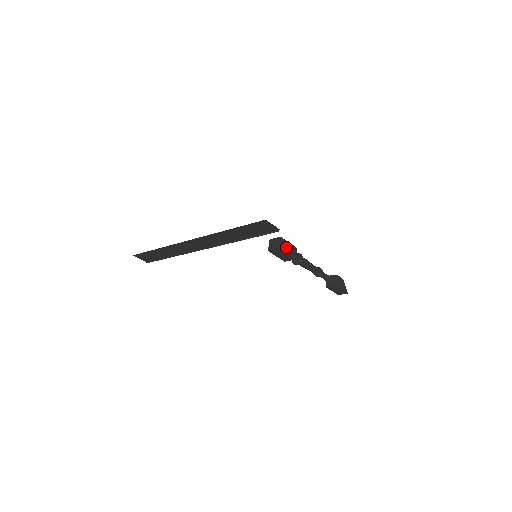
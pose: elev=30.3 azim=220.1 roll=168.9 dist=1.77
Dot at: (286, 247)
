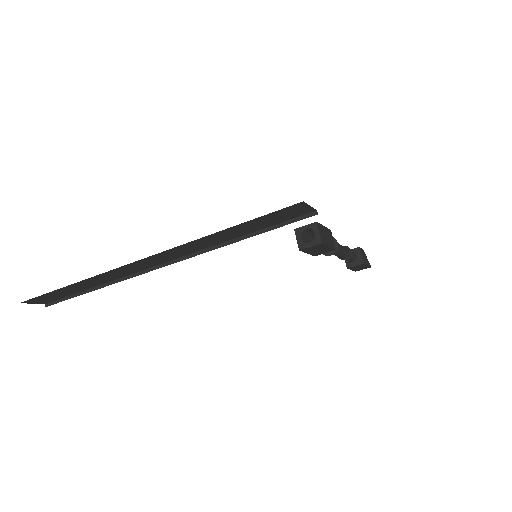
Dot at: (324, 236)
